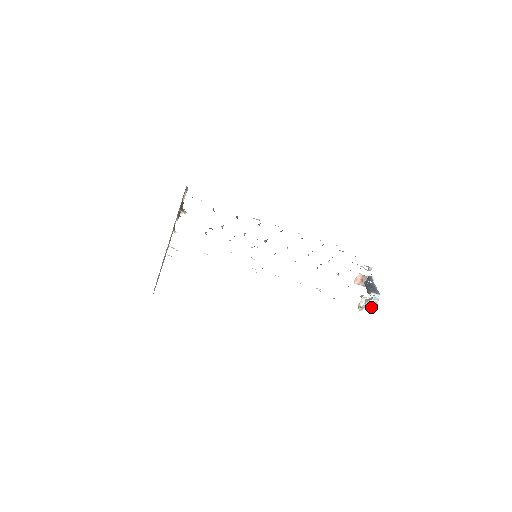
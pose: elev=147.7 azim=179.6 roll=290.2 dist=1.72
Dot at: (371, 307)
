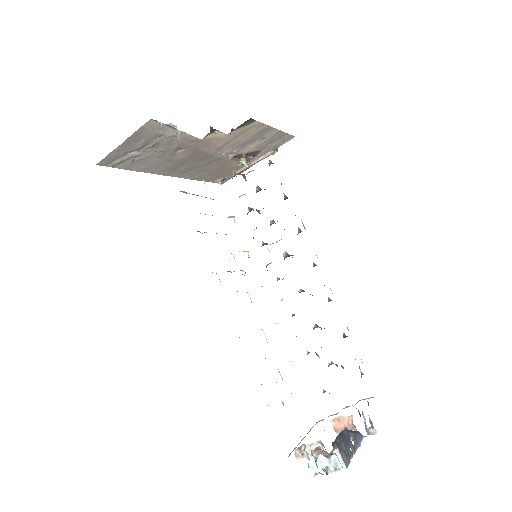
Dot at: (316, 472)
